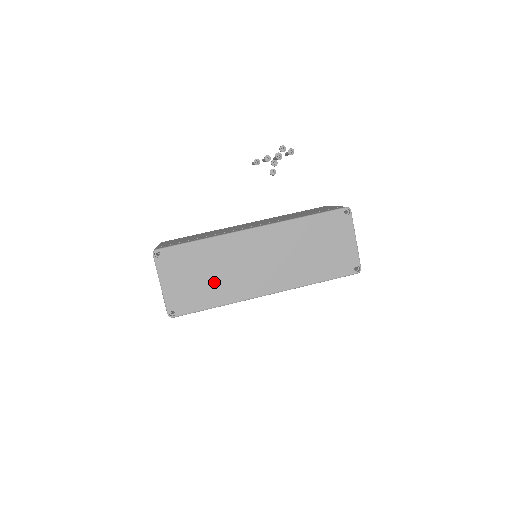
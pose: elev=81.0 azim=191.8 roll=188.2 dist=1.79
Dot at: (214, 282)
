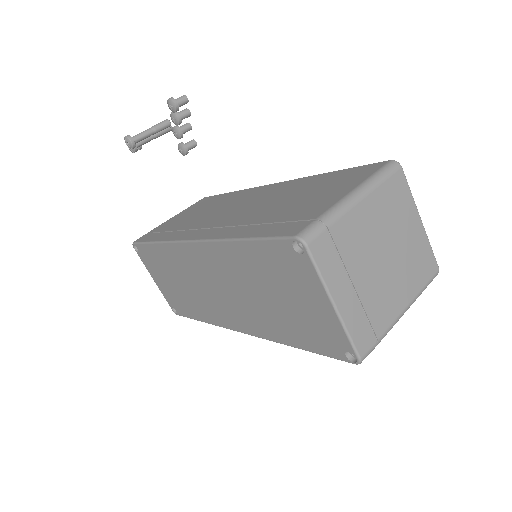
Dot at: (187, 294)
